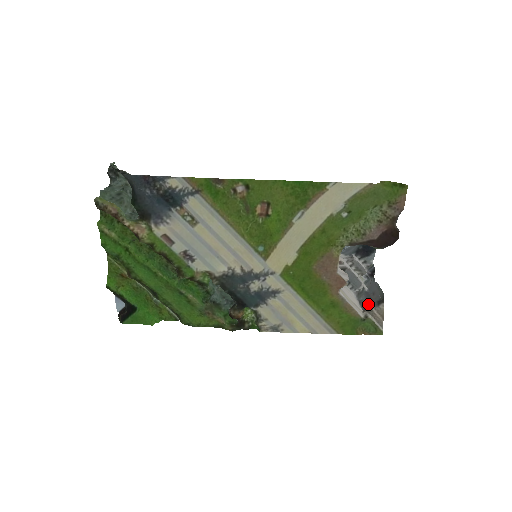
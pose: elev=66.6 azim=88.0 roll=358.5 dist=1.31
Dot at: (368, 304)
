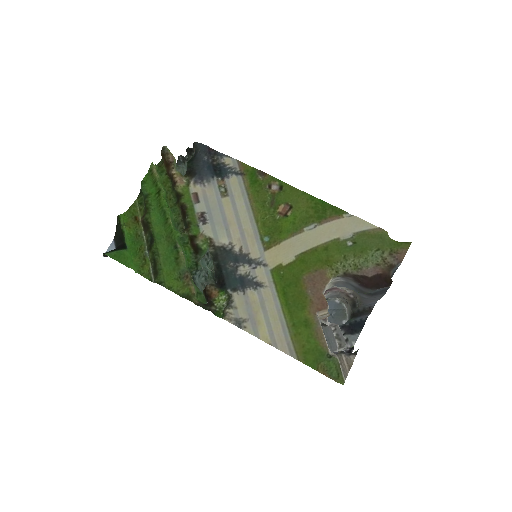
Dot at: (339, 351)
